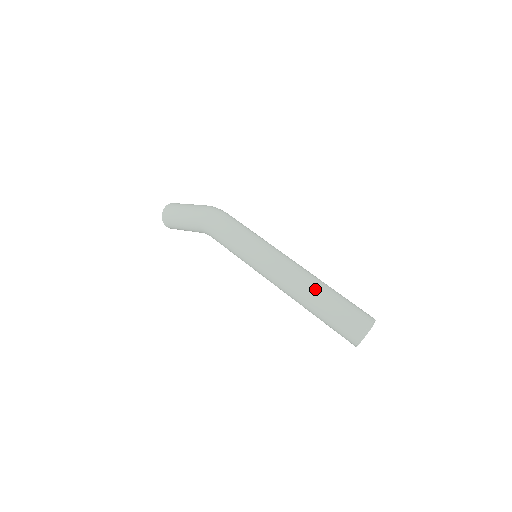
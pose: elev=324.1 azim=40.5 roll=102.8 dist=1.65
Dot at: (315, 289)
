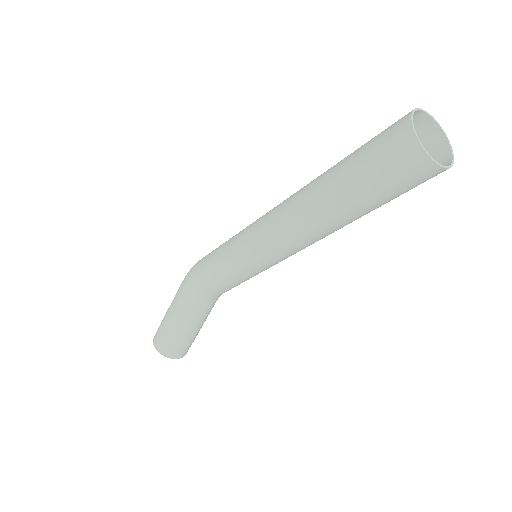
Dot at: occluded
